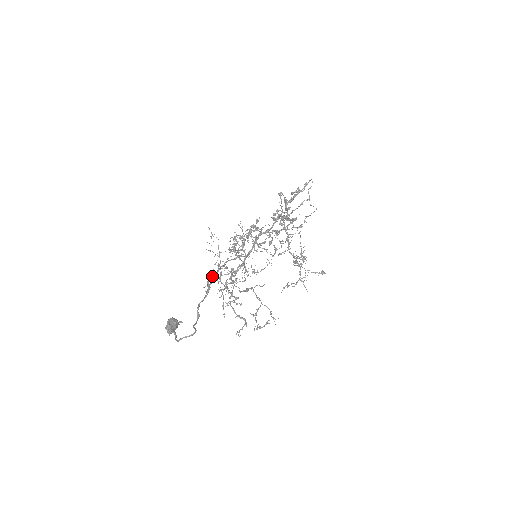
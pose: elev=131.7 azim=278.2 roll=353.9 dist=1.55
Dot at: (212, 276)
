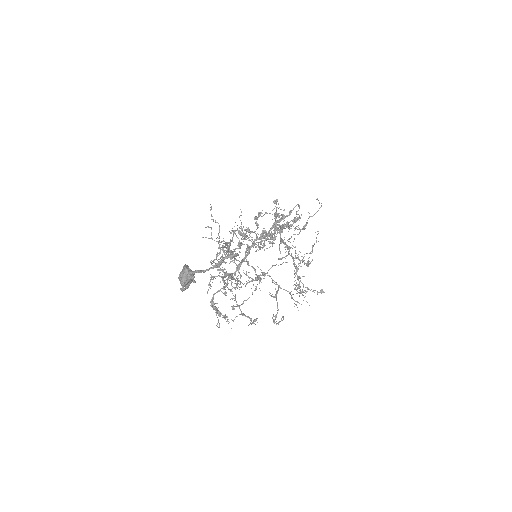
Dot at: occluded
